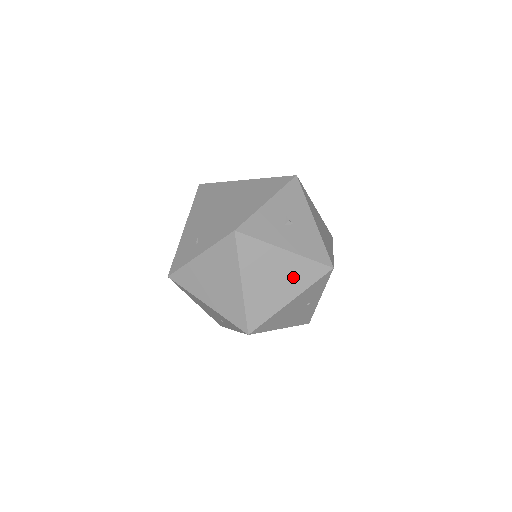
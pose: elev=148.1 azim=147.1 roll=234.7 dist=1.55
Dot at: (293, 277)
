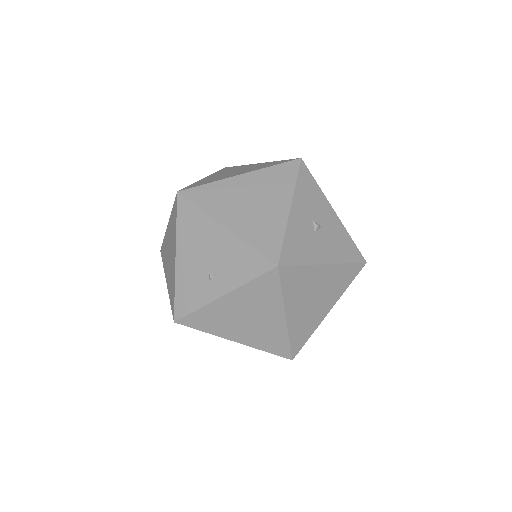
Dot at: (332, 287)
